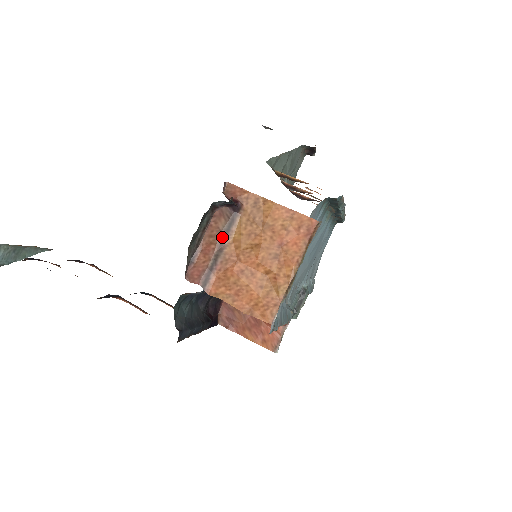
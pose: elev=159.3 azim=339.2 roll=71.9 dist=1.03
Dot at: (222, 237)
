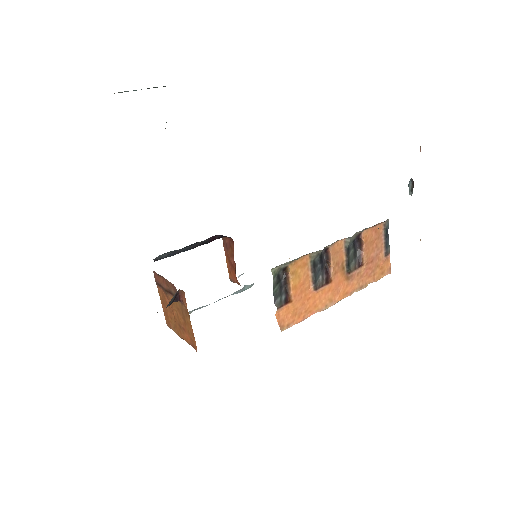
Dot at: (170, 292)
